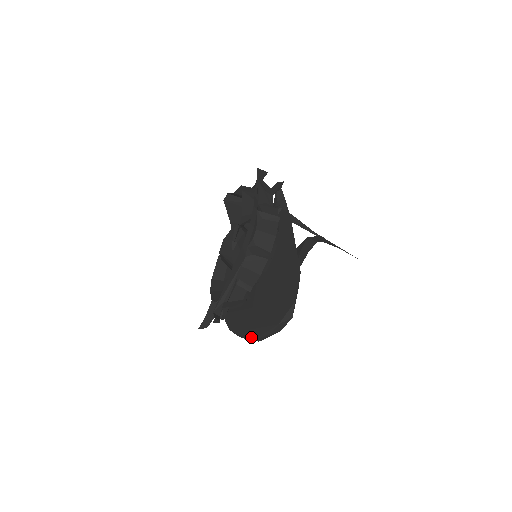
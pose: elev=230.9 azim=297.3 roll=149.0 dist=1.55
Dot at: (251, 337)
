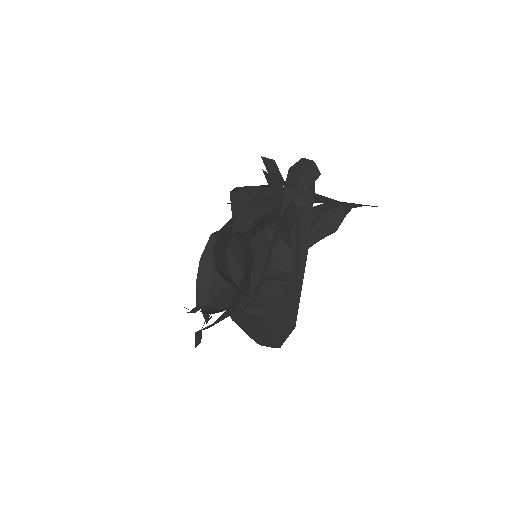
Dot at: (232, 318)
